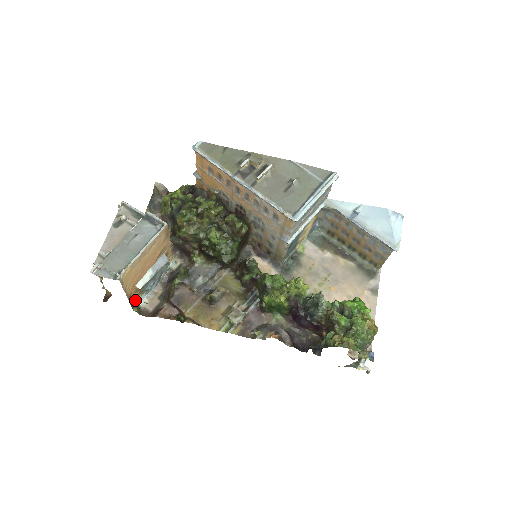
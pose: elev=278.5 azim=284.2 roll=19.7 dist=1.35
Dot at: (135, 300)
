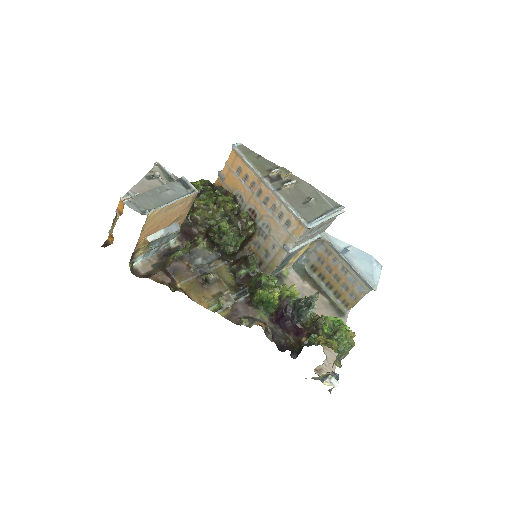
Dot at: (135, 255)
